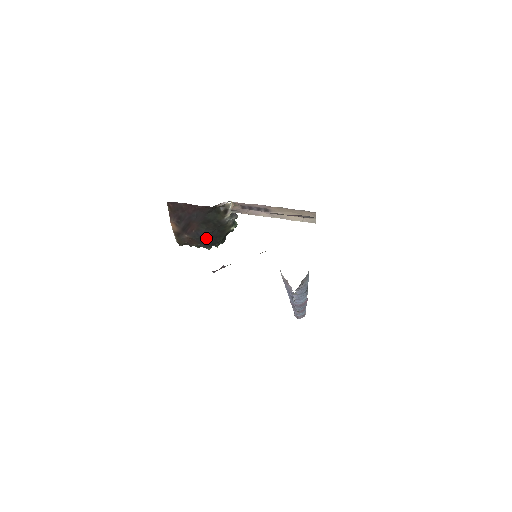
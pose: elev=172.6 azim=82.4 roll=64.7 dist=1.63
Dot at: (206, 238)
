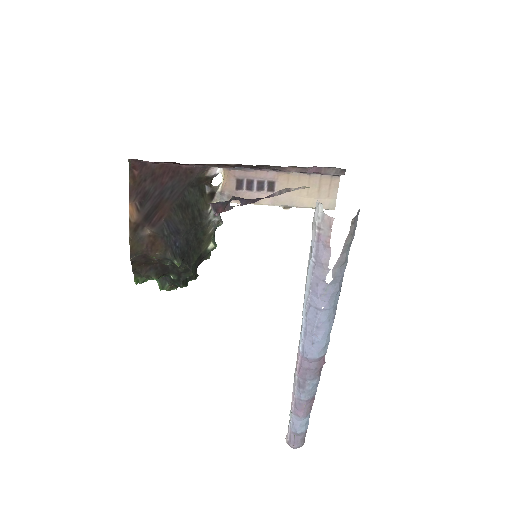
Dot at: (178, 238)
